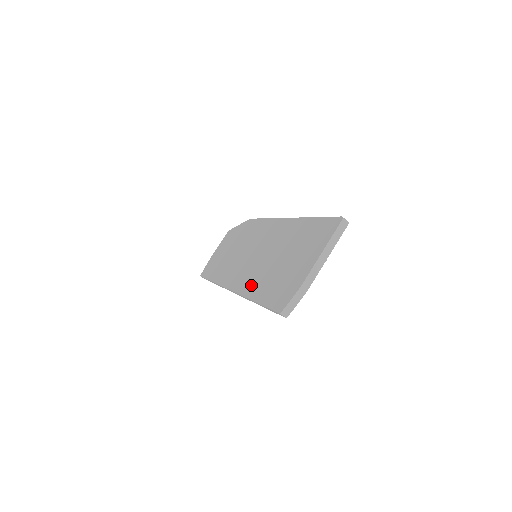
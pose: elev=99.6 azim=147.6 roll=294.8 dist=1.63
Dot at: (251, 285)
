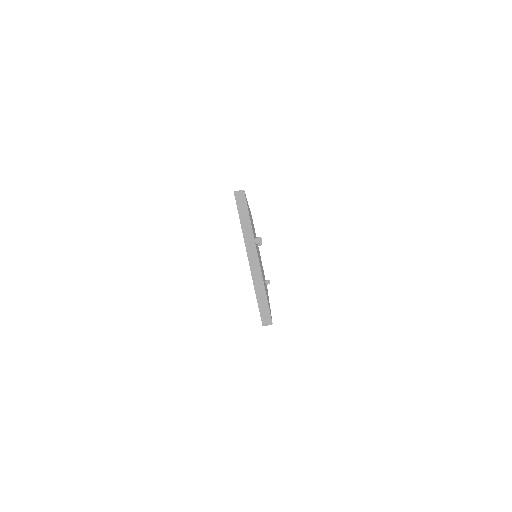
Dot at: occluded
